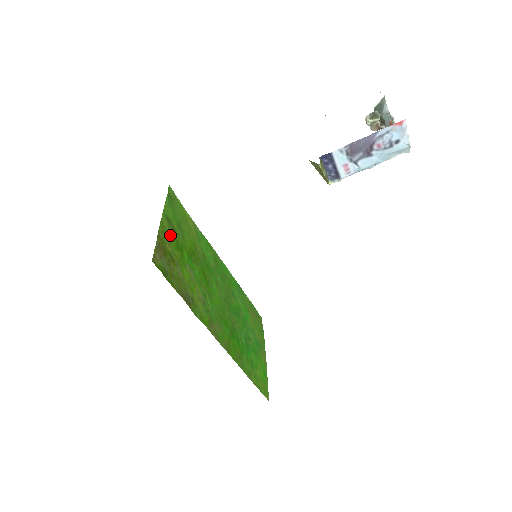
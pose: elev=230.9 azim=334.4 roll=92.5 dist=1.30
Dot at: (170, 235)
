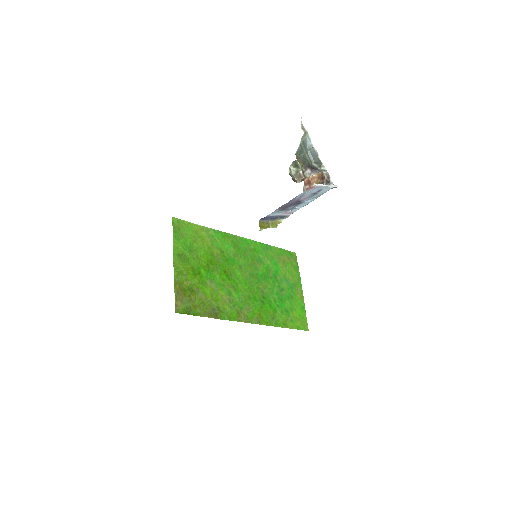
Dot at: (185, 270)
